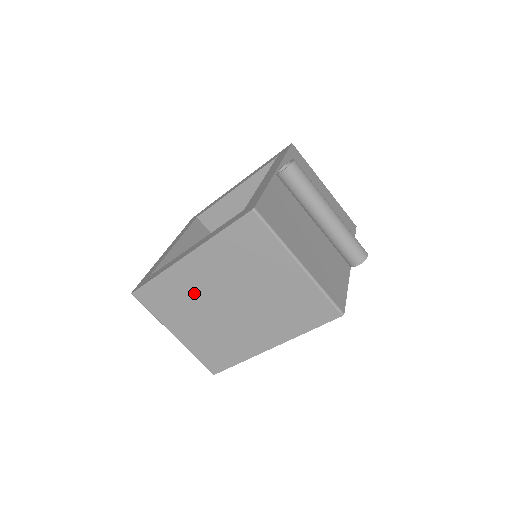
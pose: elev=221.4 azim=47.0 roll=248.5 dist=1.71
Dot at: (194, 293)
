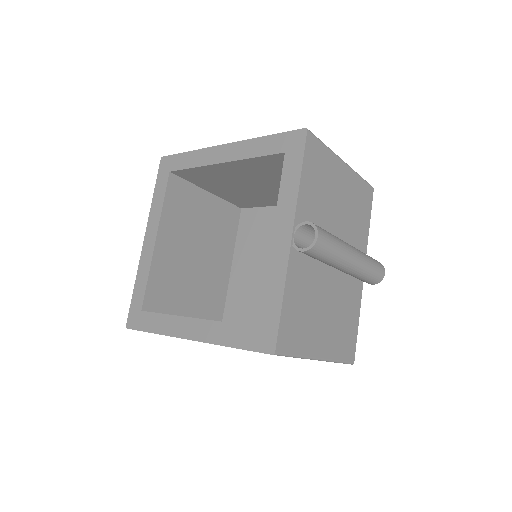
Dot at: occluded
